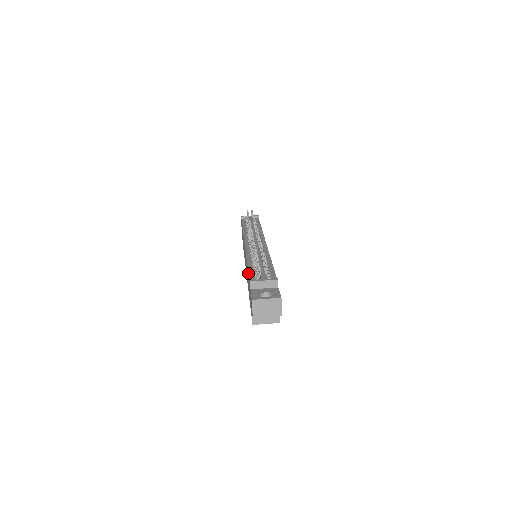
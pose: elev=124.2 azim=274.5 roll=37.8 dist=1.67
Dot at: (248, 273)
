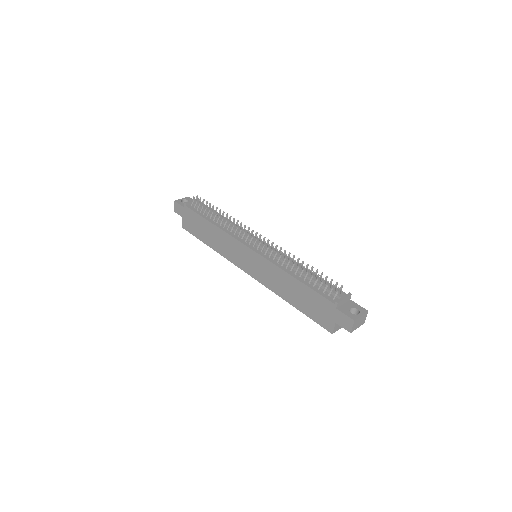
Dot at: (312, 290)
